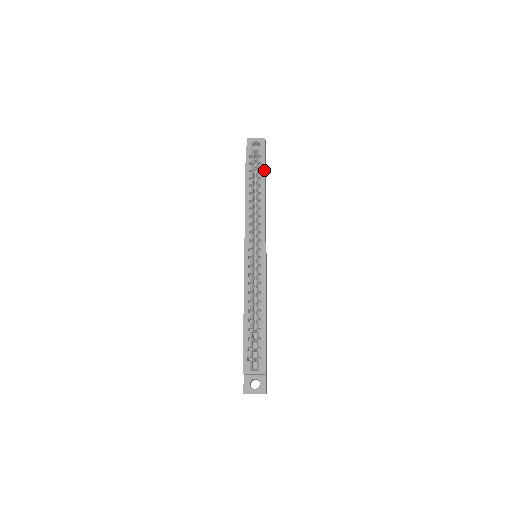
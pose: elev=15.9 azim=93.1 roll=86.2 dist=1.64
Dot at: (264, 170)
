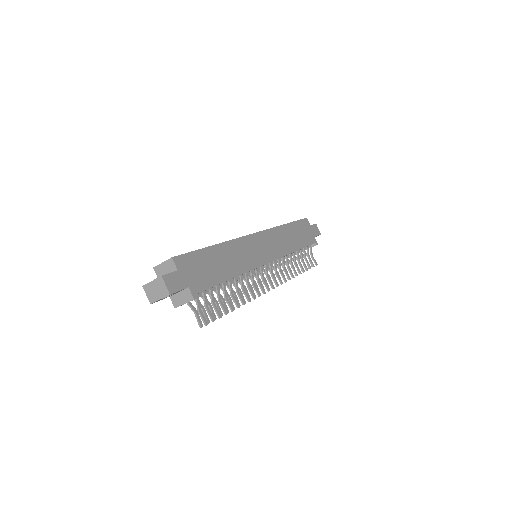
Dot at: (295, 221)
